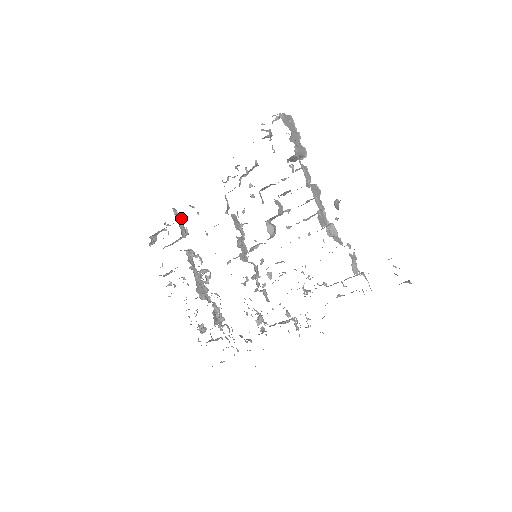
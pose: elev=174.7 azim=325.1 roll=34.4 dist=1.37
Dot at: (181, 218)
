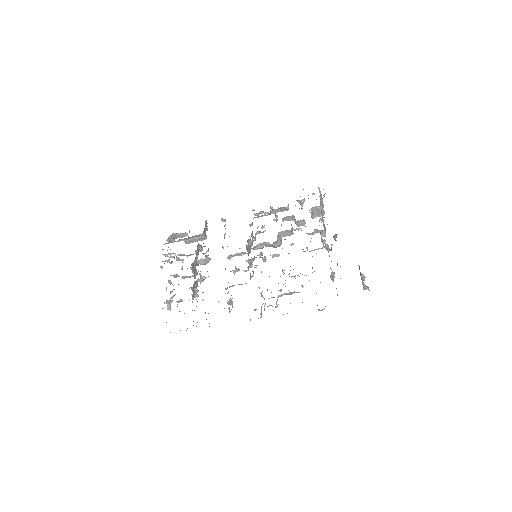
Dot at: (207, 228)
